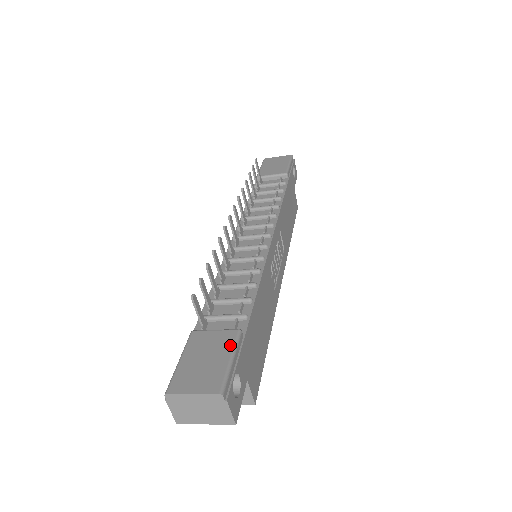
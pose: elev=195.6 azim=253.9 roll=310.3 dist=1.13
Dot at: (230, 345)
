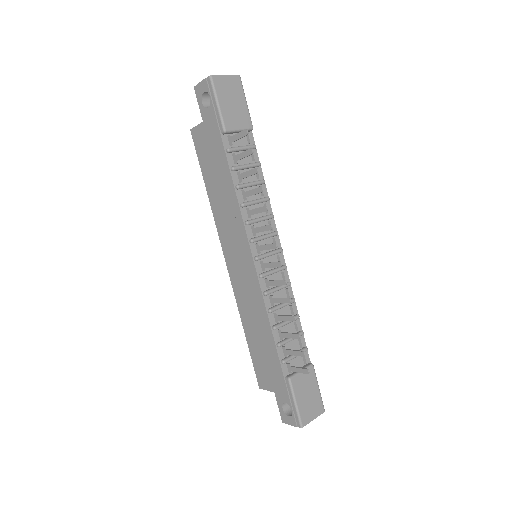
Dot at: (315, 379)
